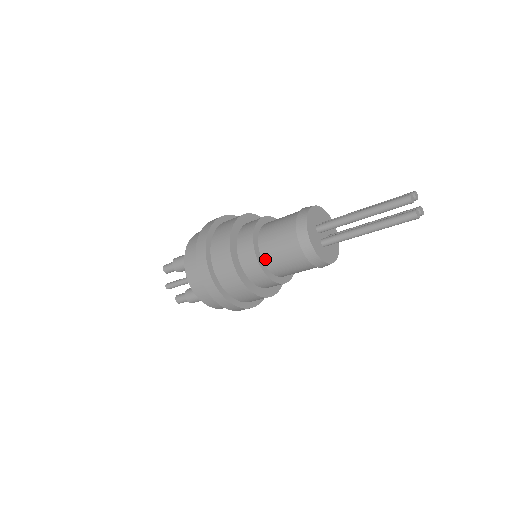
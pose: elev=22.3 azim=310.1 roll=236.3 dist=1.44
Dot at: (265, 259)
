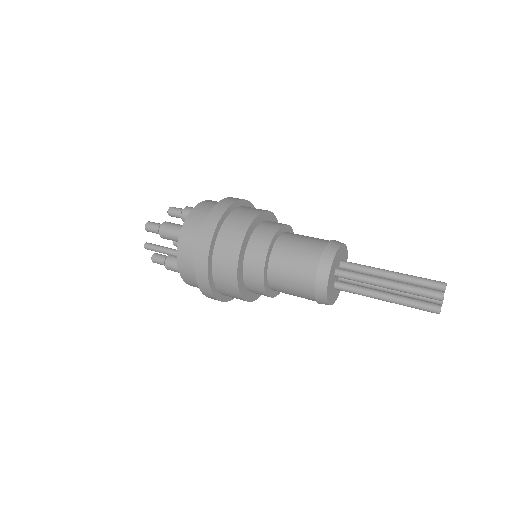
Dot at: (271, 280)
